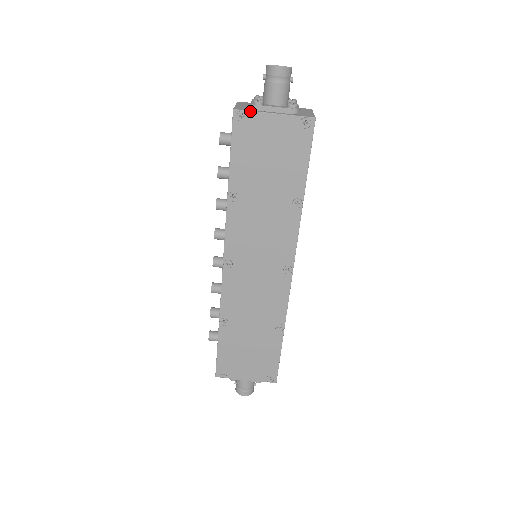
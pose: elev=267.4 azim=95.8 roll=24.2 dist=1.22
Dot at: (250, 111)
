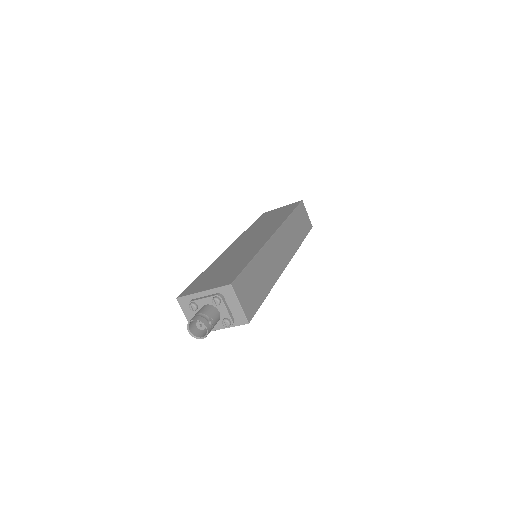
Dot at: occluded
